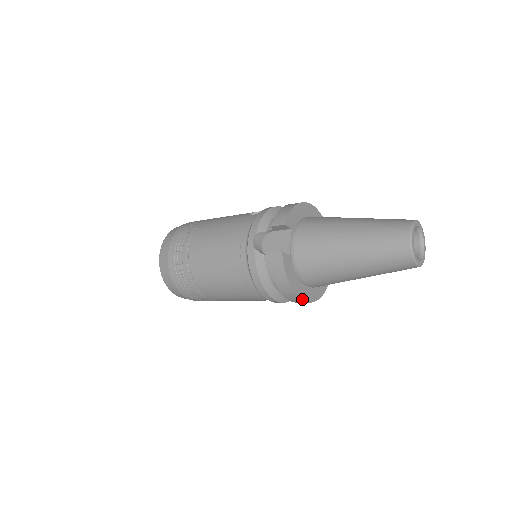
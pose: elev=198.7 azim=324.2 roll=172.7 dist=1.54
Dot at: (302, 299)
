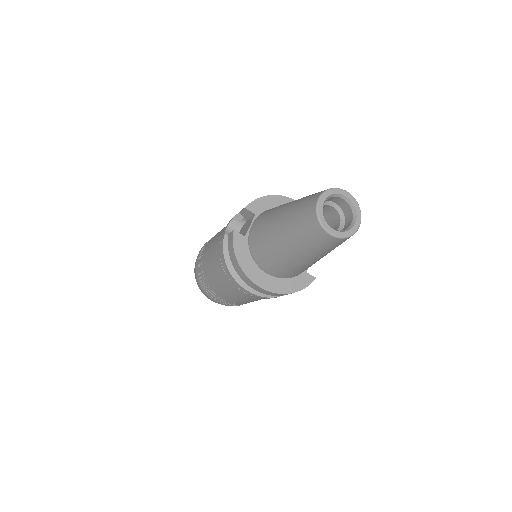
Dot at: (256, 283)
